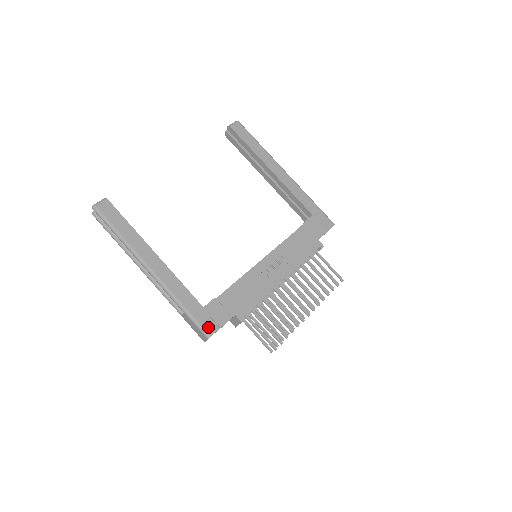
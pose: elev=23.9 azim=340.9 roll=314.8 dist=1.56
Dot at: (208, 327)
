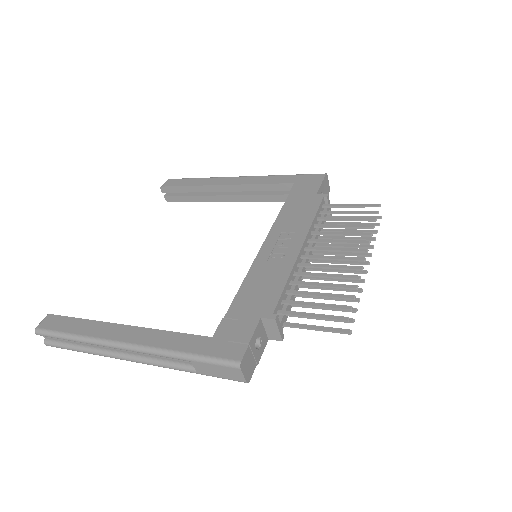
Dot at: (231, 354)
